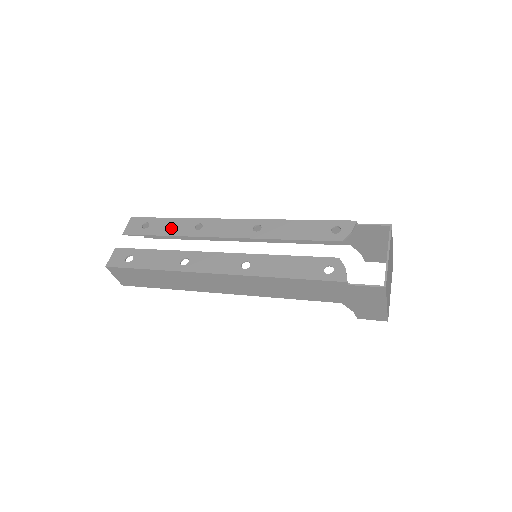
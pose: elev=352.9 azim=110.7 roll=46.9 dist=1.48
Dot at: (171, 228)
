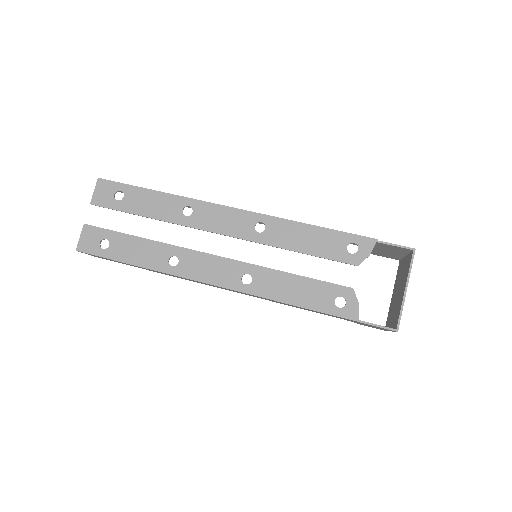
Dot at: (152, 206)
